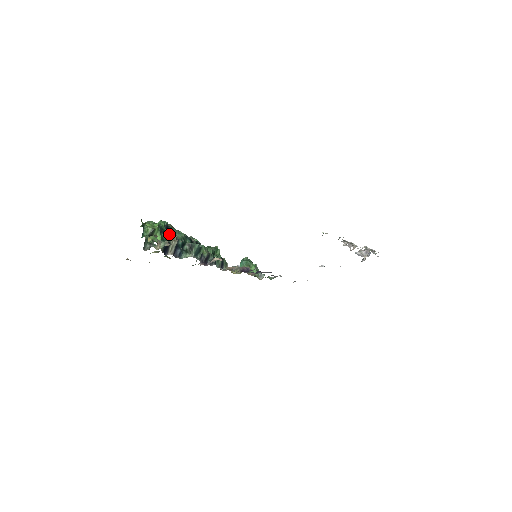
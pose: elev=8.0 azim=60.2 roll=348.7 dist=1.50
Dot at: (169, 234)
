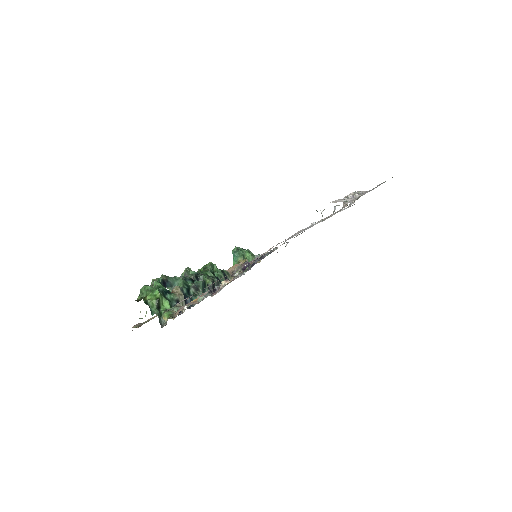
Dot at: (168, 287)
